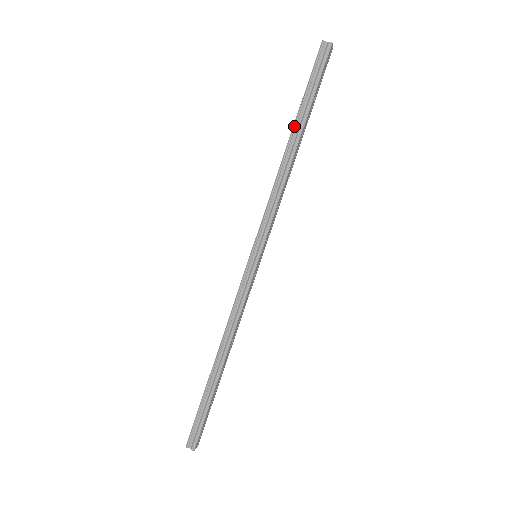
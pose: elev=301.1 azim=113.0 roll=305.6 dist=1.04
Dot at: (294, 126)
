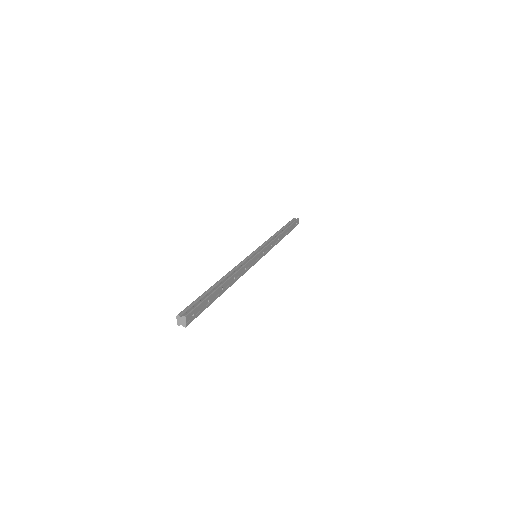
Dot at: (281, 229)
